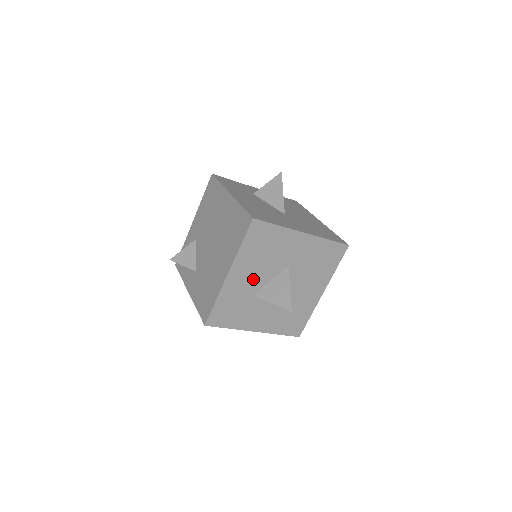
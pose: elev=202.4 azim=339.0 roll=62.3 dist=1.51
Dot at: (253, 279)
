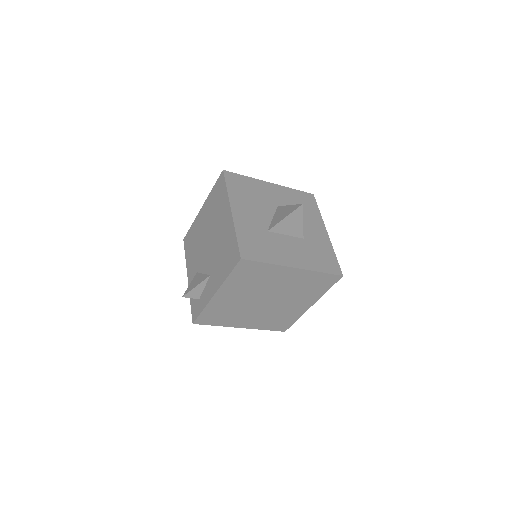
Dot at: (256, 216)
